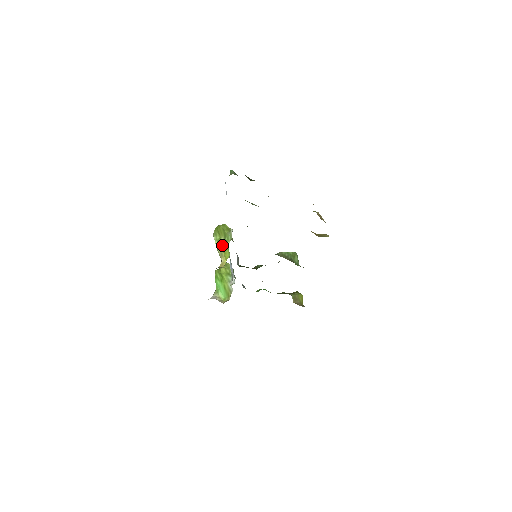
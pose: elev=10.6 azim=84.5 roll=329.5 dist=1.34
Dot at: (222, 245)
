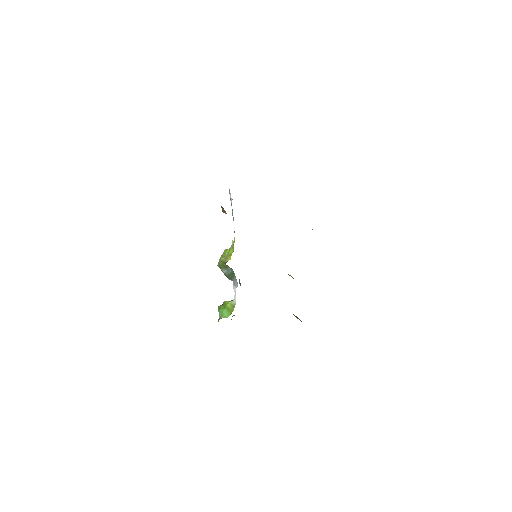
Dot at: (227, 254)
